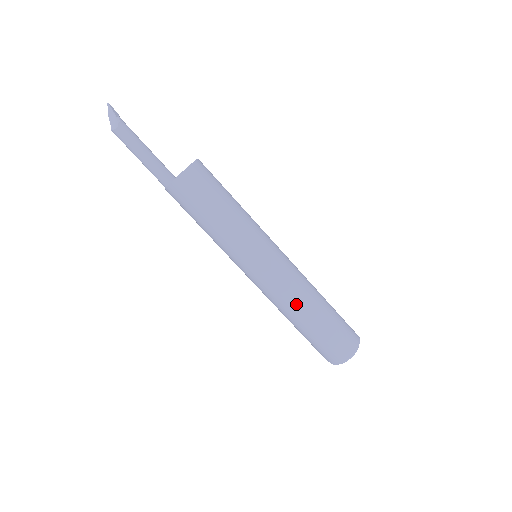
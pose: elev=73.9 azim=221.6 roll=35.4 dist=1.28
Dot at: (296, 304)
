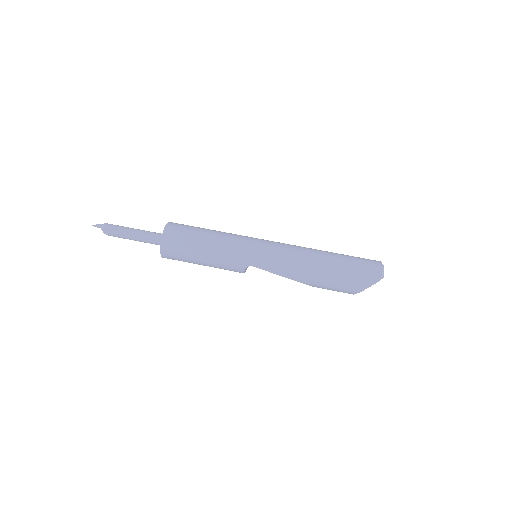
Dot at: (309, 252)
